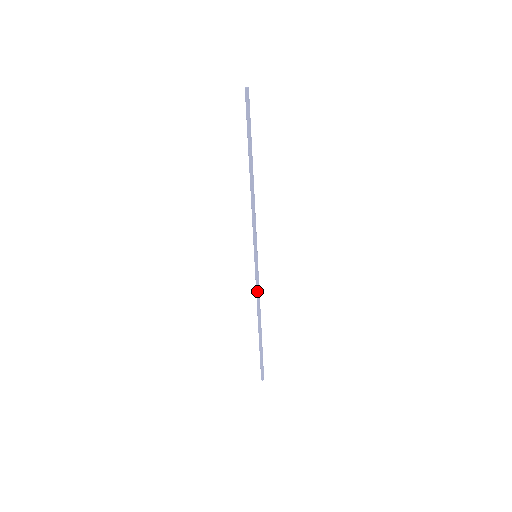
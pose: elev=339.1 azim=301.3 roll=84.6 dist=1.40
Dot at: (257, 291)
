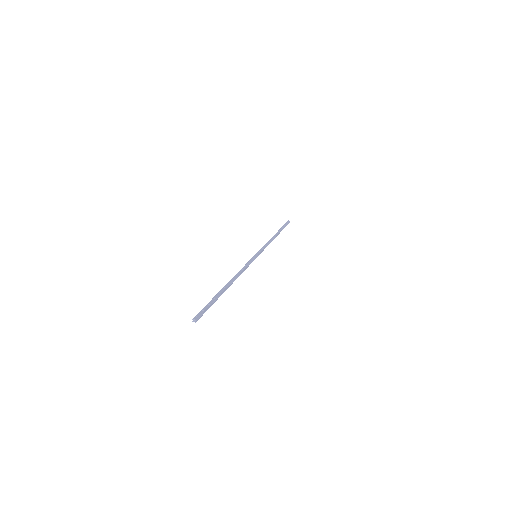
Dot at: occluded
